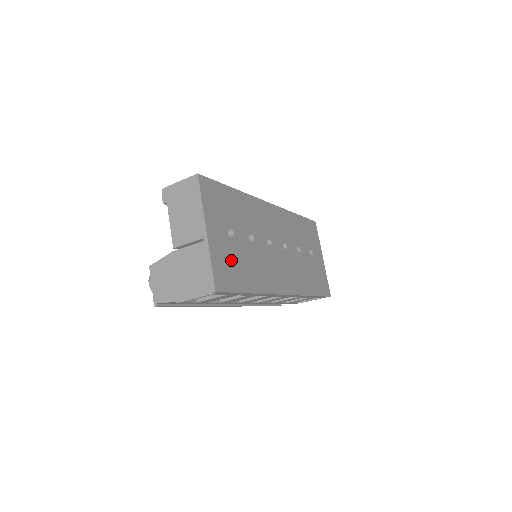
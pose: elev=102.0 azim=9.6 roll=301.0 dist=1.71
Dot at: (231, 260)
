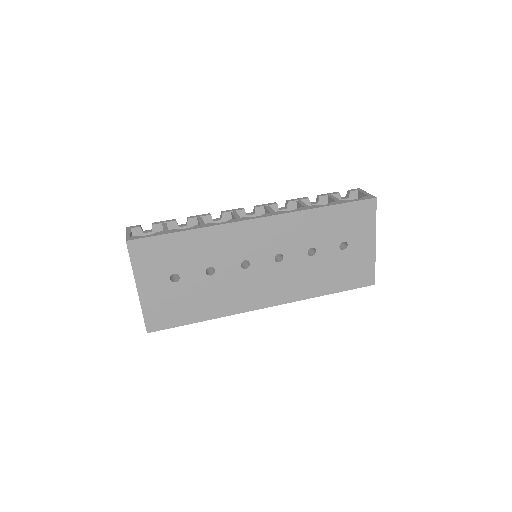
Dot at: (172, 302)
